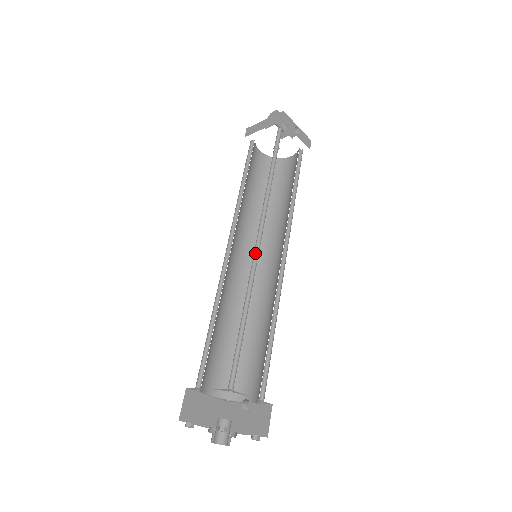
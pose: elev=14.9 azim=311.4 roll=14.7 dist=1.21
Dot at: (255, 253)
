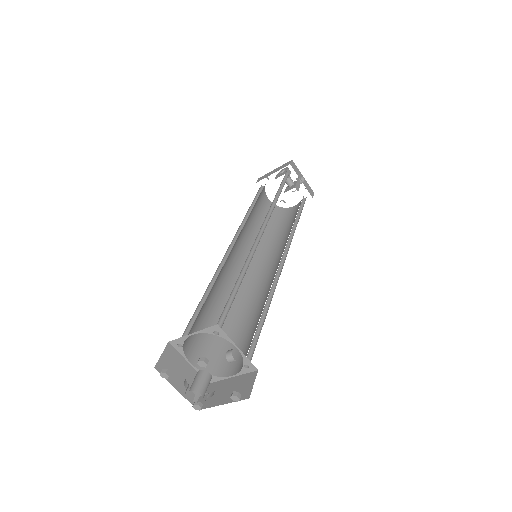
Dot at: (256, 241)
